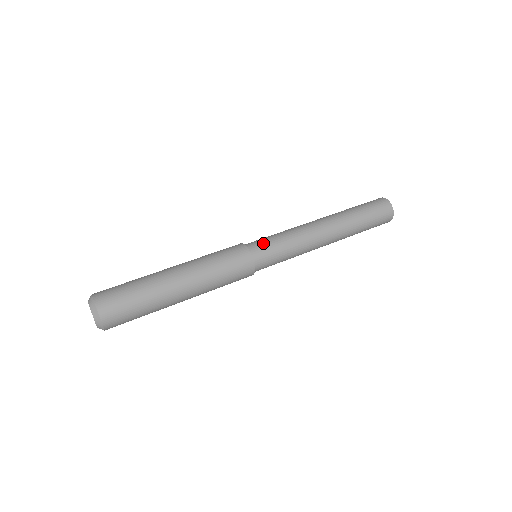
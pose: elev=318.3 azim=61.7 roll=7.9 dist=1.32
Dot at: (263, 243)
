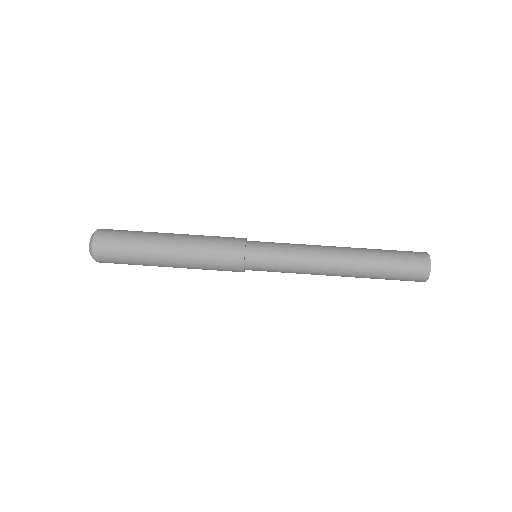
Dot at: (263, 257)
